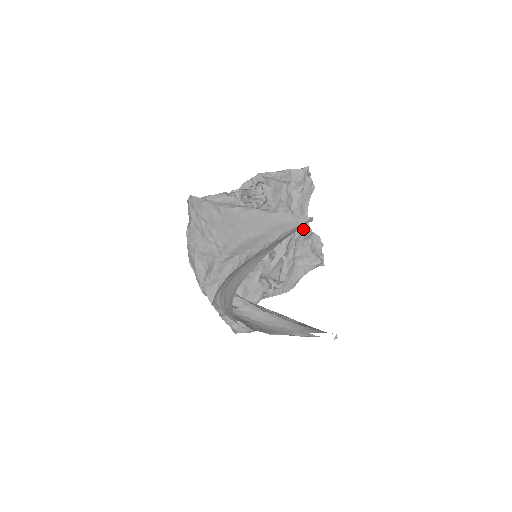
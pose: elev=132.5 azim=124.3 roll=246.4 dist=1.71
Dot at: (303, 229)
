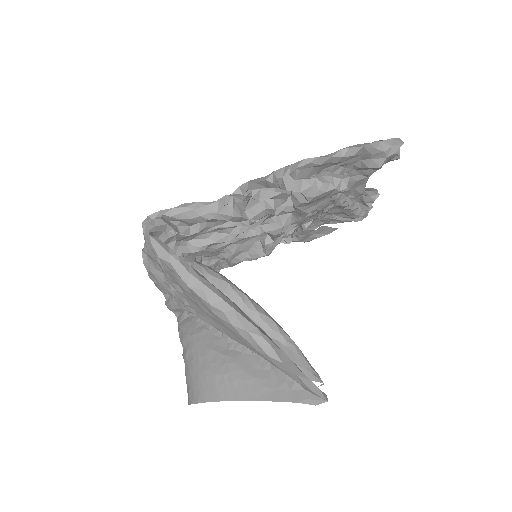
Dot at: occluded
